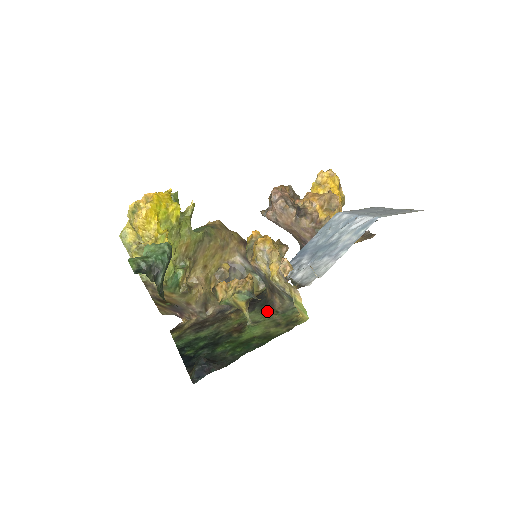
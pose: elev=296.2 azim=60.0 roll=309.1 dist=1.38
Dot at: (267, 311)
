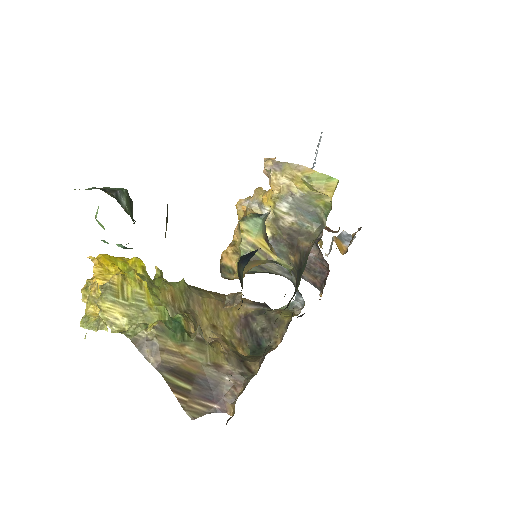
Dot at: (306, 263)
